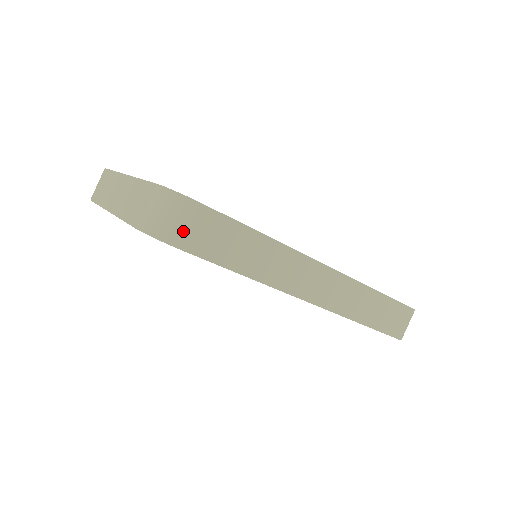
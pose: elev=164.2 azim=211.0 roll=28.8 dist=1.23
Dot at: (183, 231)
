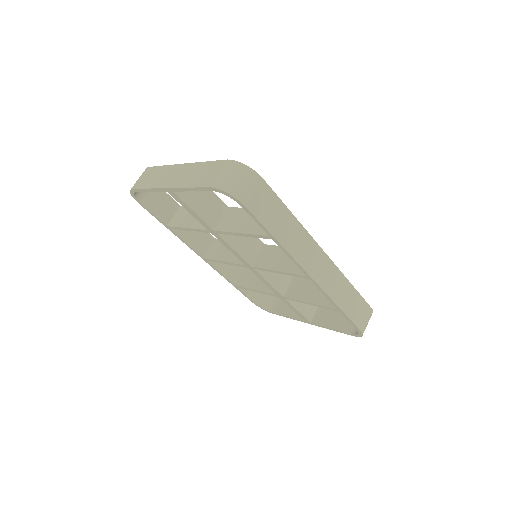
Dot at: (246, 191)
